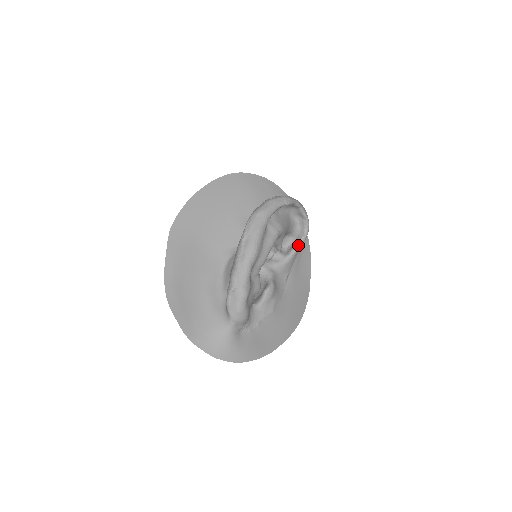
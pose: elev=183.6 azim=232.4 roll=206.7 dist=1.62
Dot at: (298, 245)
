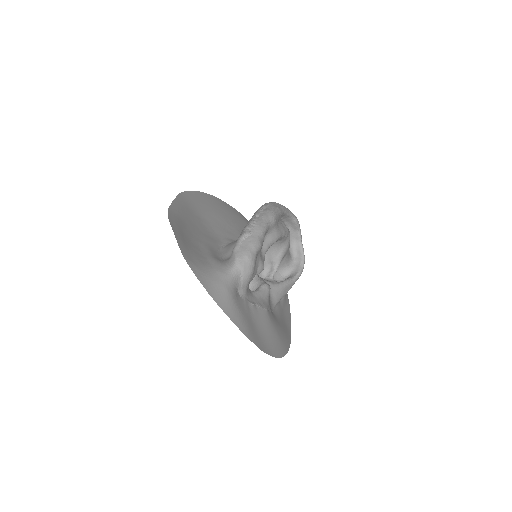
Dot at: (292, 278)
